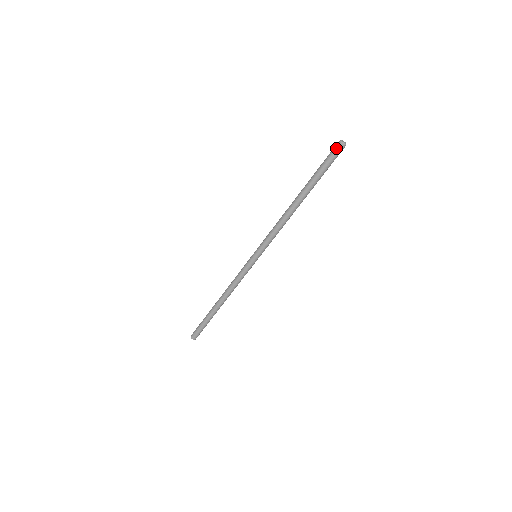
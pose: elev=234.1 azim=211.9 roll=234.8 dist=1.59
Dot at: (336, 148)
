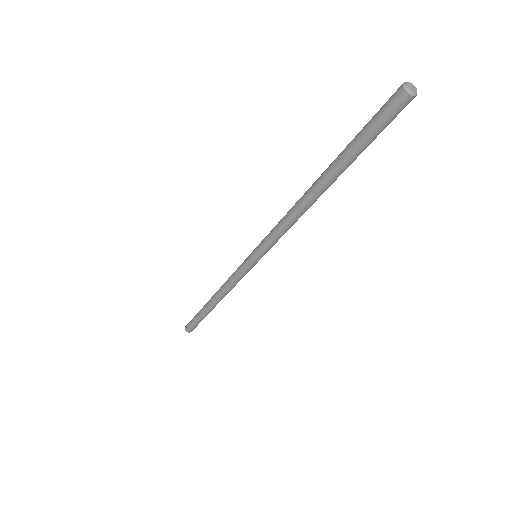
Dot at: (393, 100)
